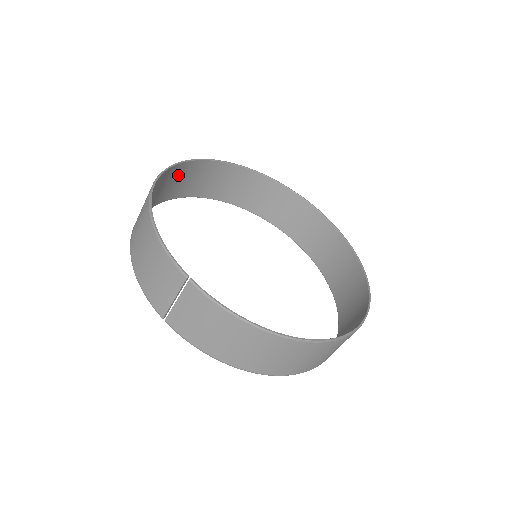
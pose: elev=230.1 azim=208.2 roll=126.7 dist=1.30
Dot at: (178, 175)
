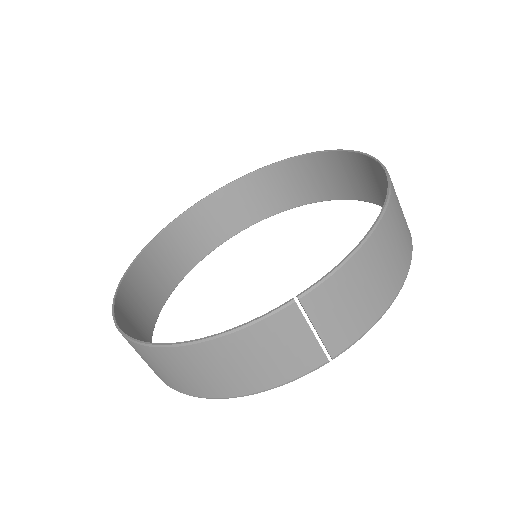
Dot at: (127, 329)
